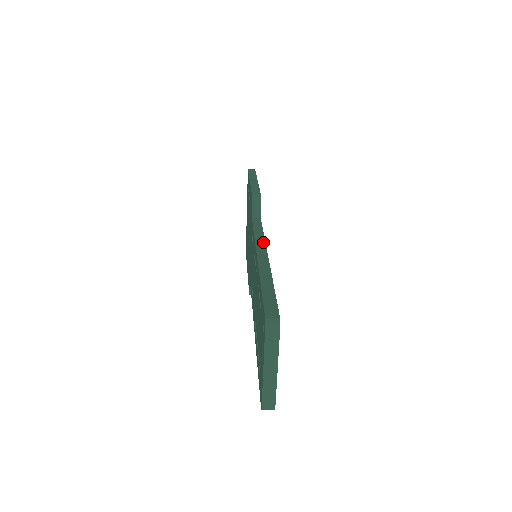
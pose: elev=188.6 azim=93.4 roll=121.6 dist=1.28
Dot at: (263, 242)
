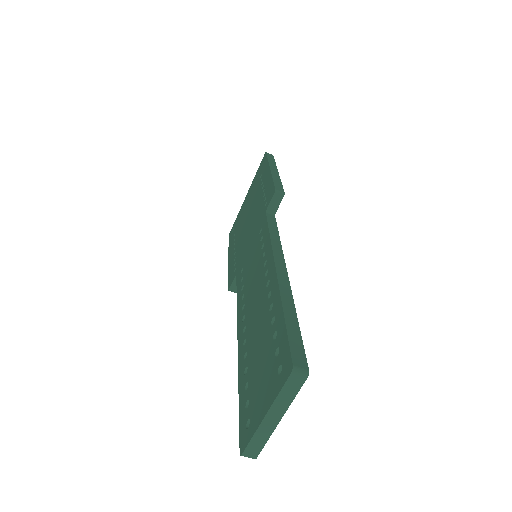
Dot at: (281, 251)
